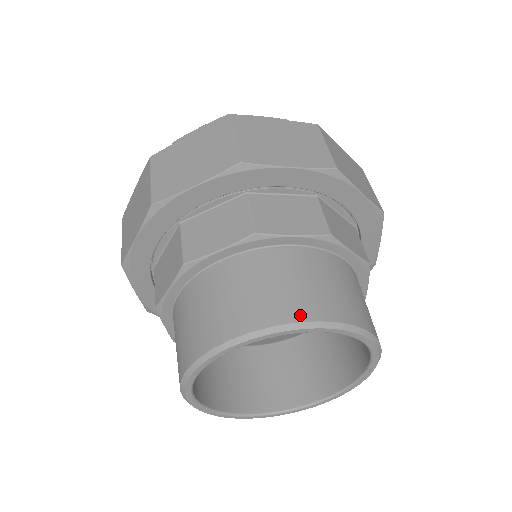
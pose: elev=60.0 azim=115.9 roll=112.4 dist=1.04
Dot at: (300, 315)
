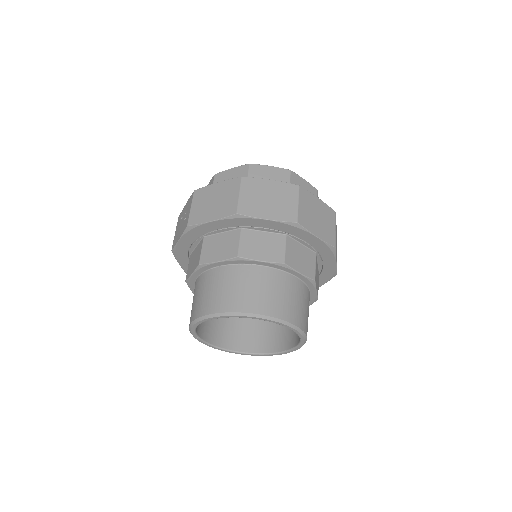
Dot at: (287, 317)
